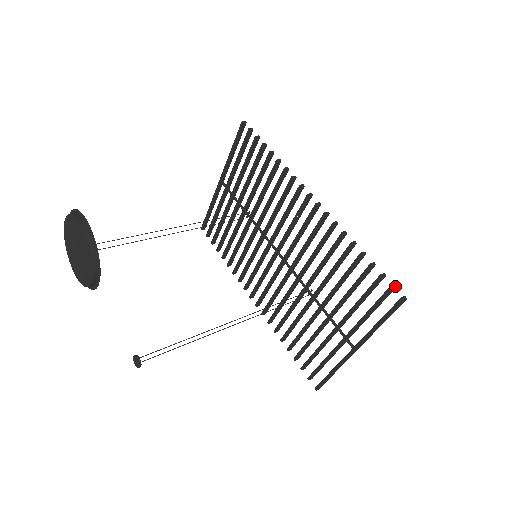
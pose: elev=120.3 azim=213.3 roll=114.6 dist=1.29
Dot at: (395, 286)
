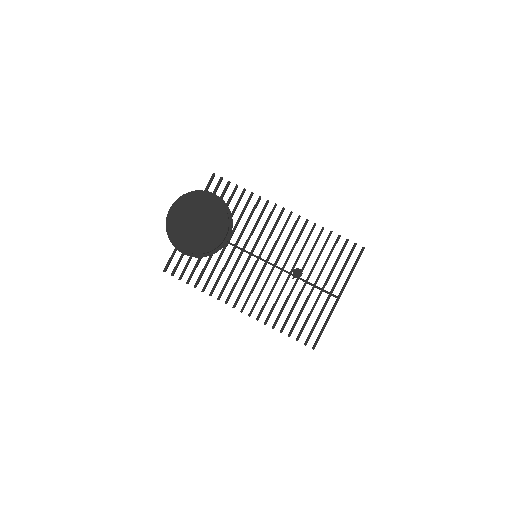
Dot at: (356, 243)
